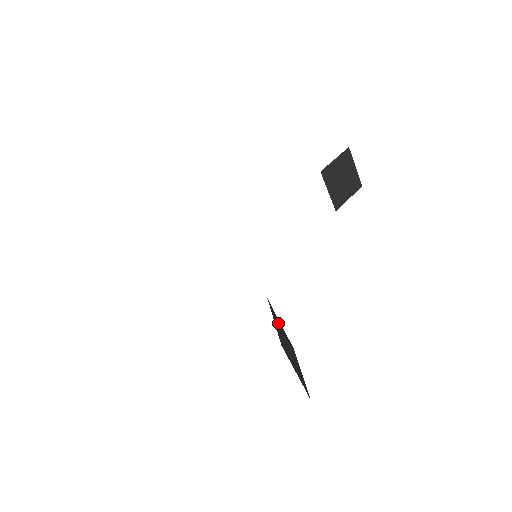
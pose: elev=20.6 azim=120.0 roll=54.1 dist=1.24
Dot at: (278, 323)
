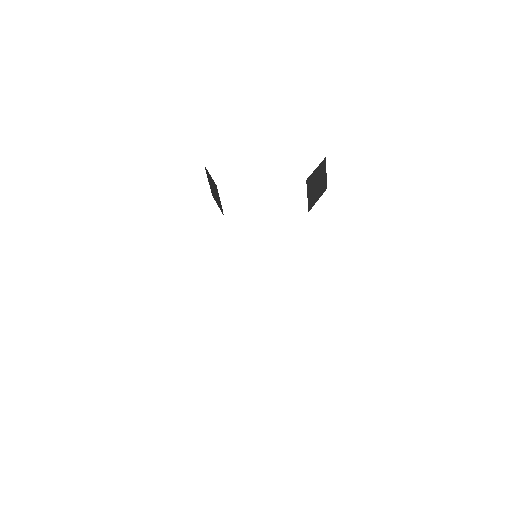
Dot at: occluded
